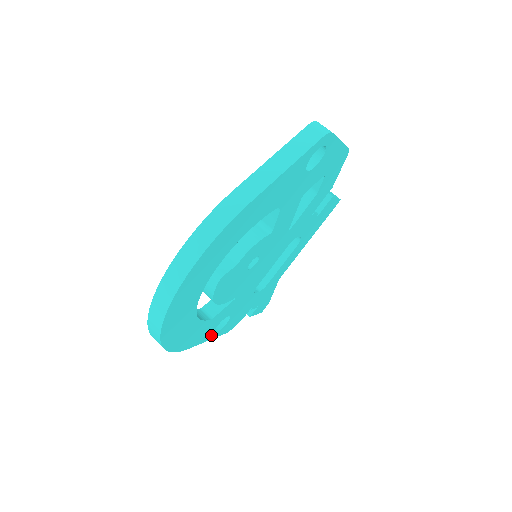
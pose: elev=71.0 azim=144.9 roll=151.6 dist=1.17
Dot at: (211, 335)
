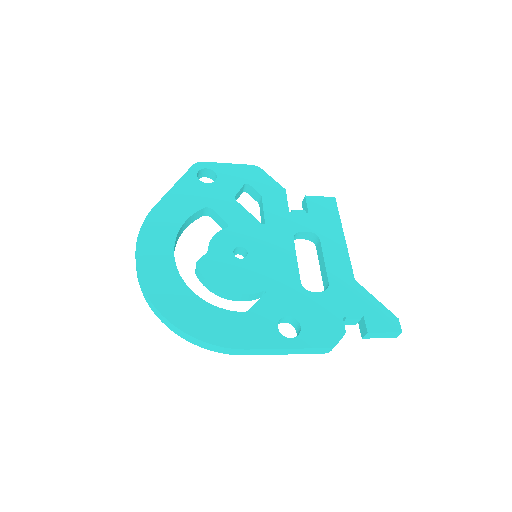
Dot at: (283, 341)
